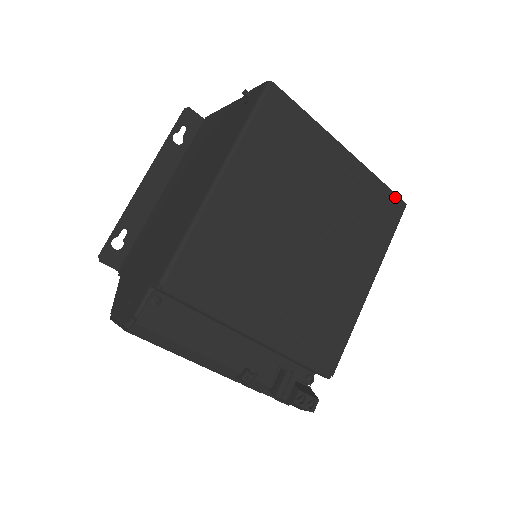
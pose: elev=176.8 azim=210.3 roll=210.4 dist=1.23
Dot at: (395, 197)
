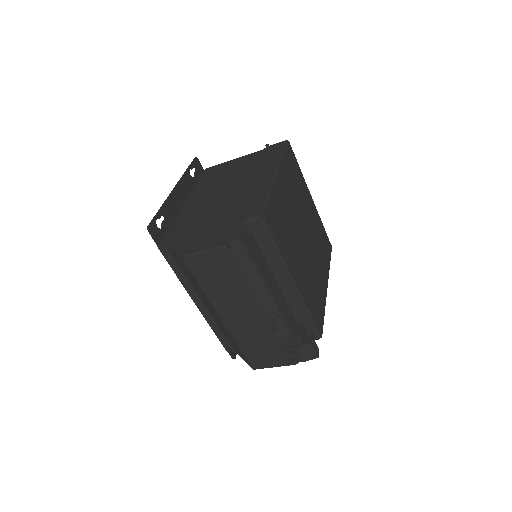
Dot at: (328, 239)
